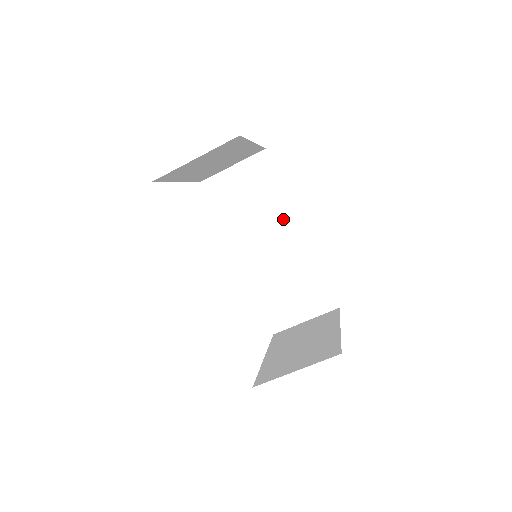
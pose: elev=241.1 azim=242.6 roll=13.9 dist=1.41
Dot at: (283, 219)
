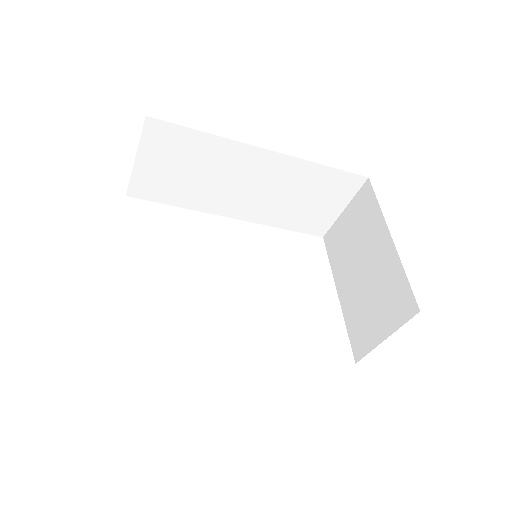
Dot at: (238, 158)
